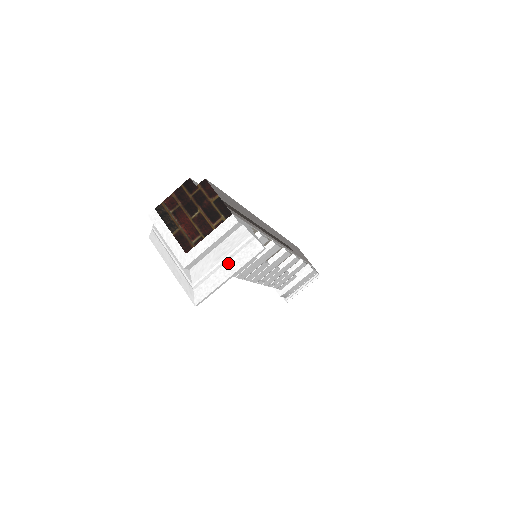
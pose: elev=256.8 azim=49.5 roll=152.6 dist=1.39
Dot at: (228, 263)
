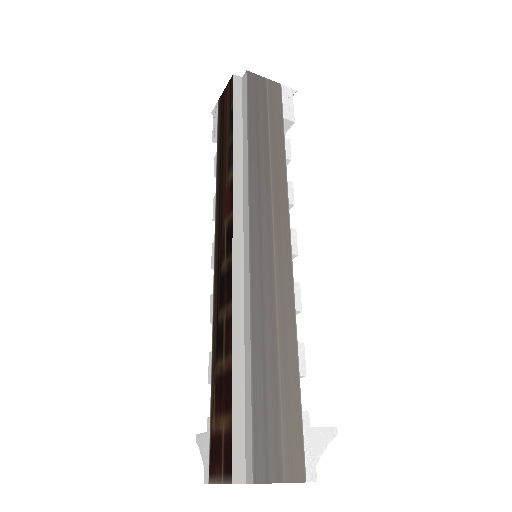
Dot at: occluded
